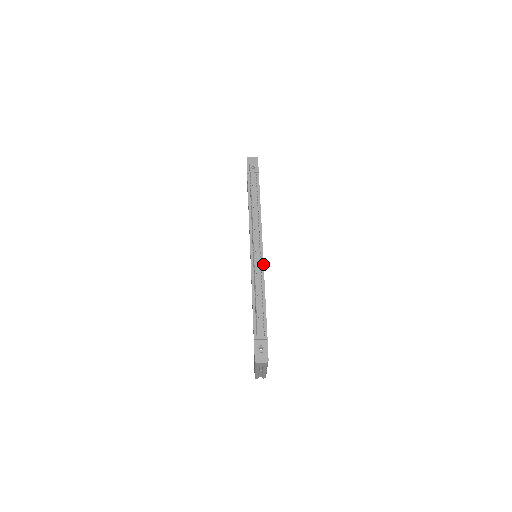
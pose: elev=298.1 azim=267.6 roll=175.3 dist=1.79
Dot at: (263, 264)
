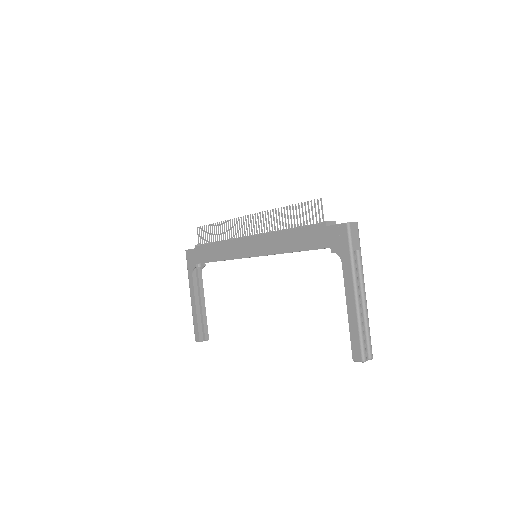
Dot at: occluded
